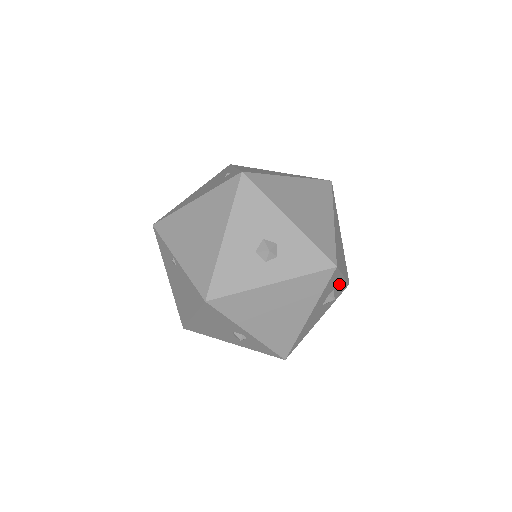
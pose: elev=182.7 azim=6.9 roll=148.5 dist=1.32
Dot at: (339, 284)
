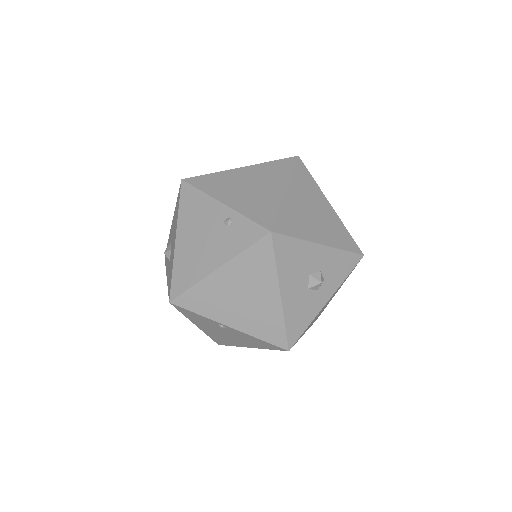
Dot at: occluded
